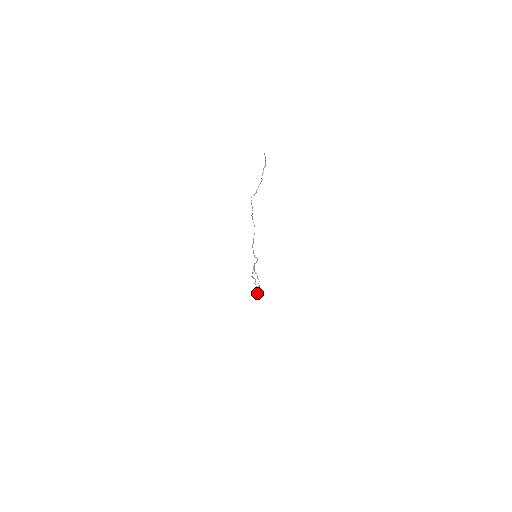
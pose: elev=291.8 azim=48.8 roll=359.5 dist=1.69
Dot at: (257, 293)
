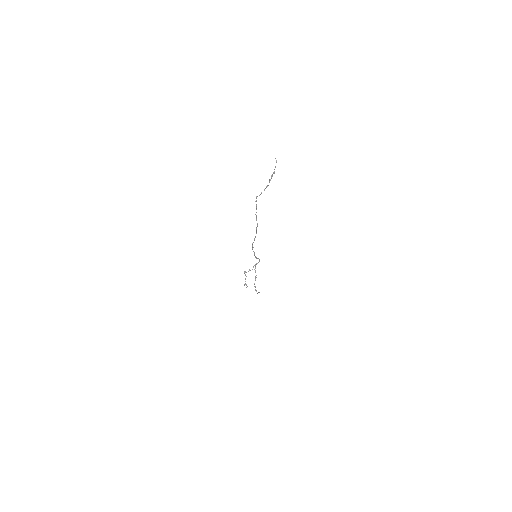
Dot at: occluded
